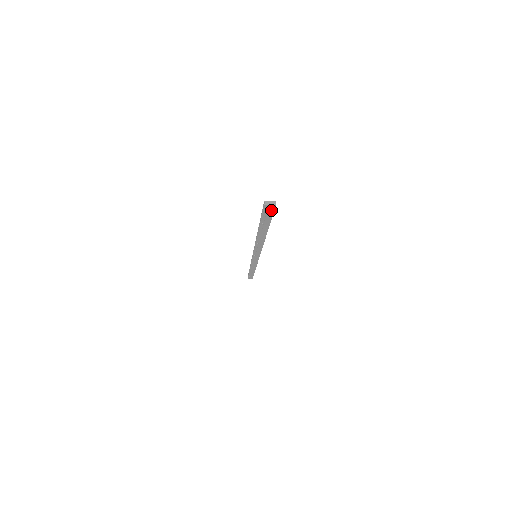
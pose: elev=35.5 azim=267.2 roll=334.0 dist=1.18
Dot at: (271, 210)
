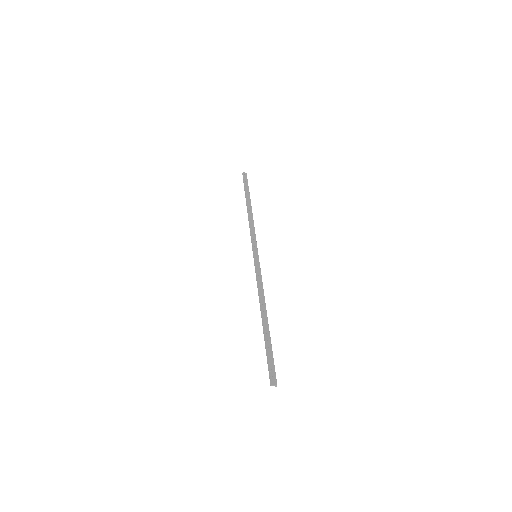
Dot at: (273, 376)
